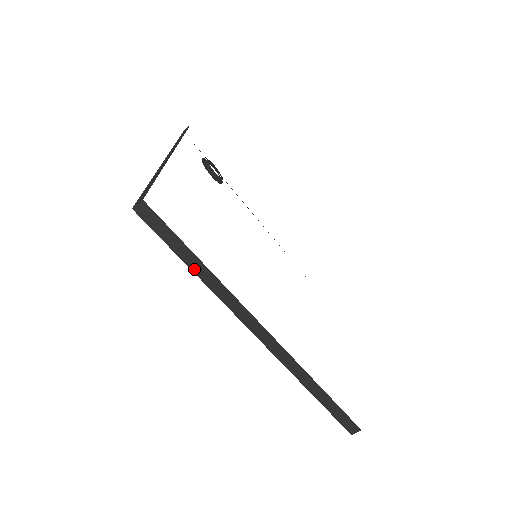
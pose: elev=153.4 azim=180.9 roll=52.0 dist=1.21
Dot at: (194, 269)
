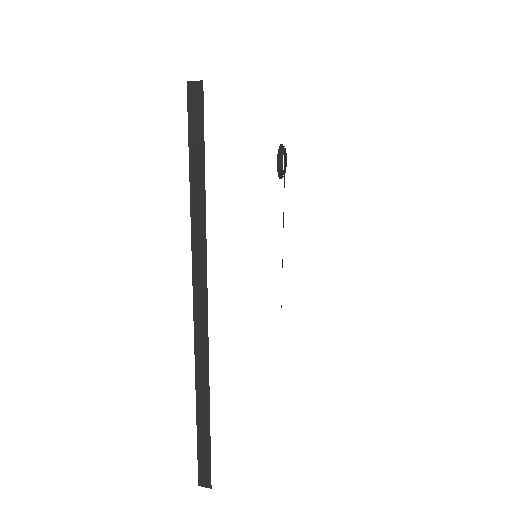
Dot at: (193, 187)
